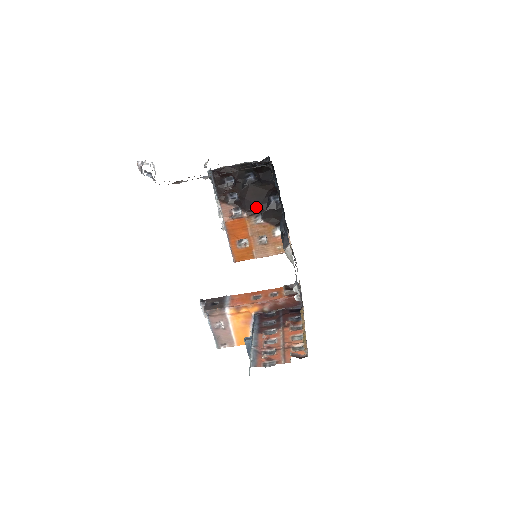
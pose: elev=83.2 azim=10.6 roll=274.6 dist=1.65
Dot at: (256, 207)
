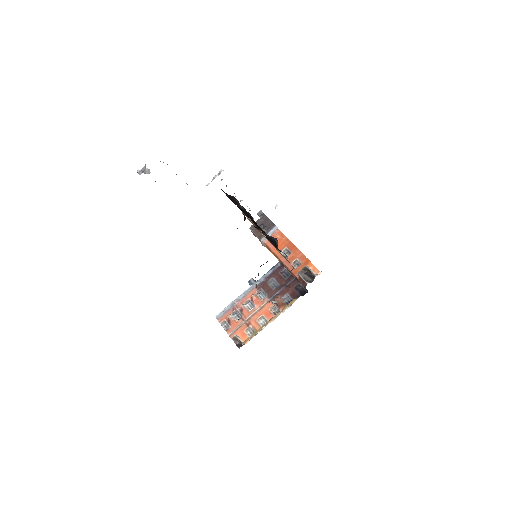
Dot at: occluded
